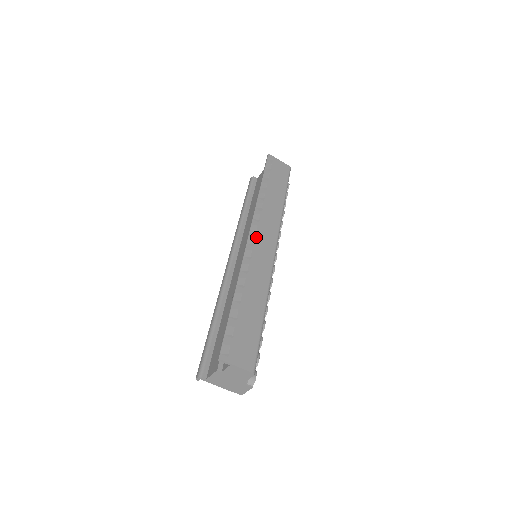
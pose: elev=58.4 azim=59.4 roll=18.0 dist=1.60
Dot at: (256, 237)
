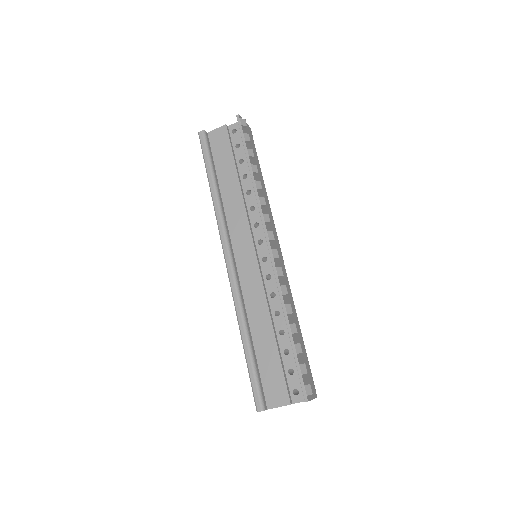
Dot at: (273, 245)
